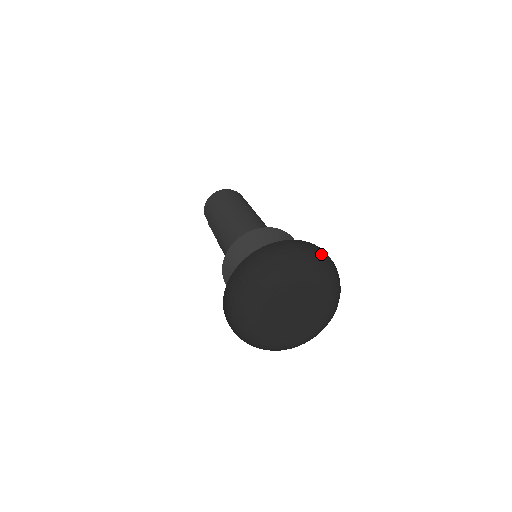
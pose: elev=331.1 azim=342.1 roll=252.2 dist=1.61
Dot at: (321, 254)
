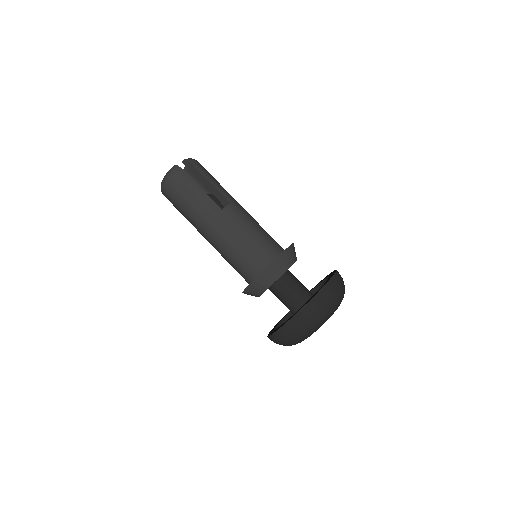
Dot at: (309, 318)
